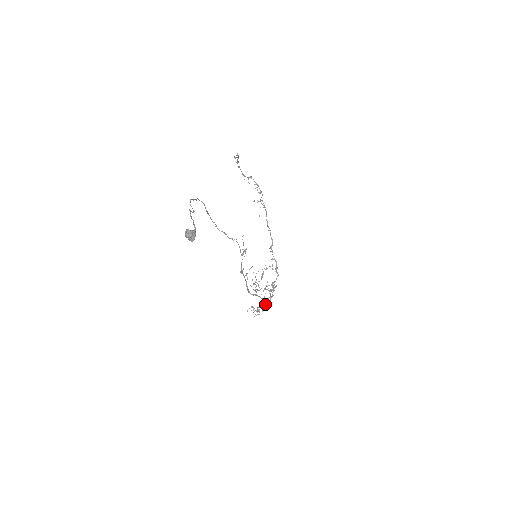
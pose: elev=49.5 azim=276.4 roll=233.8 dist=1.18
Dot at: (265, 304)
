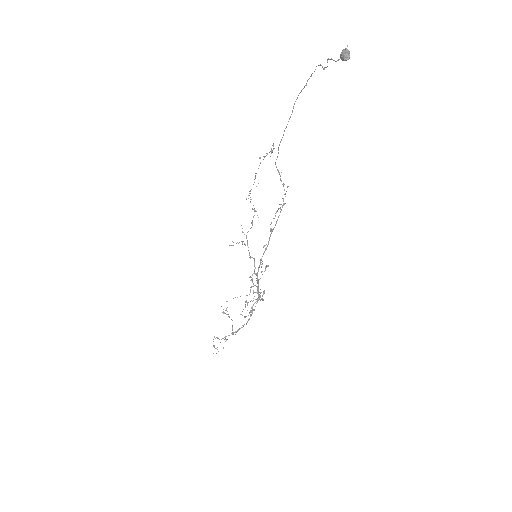
Dot at: (238, 329)
